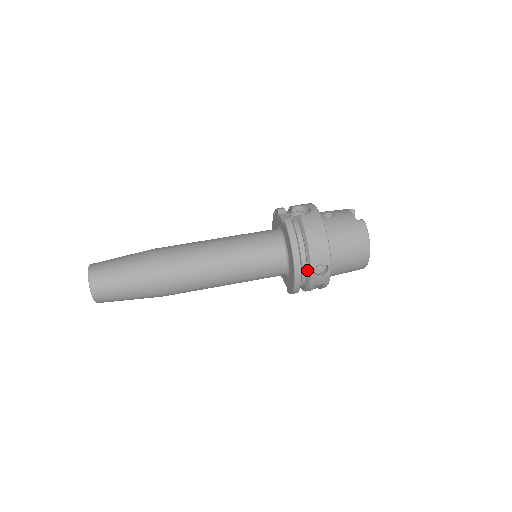
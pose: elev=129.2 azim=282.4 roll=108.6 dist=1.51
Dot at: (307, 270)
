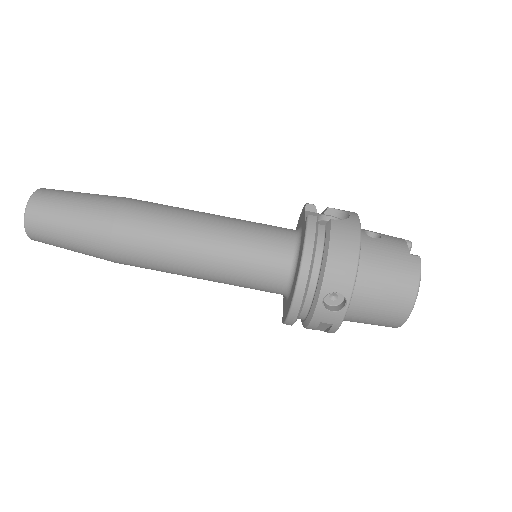
Dot at: (314, 294)
